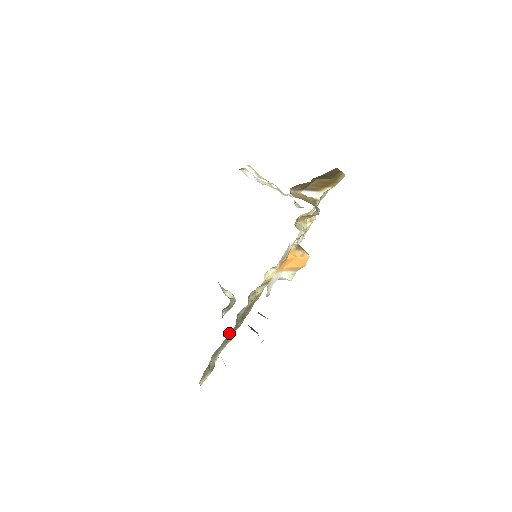
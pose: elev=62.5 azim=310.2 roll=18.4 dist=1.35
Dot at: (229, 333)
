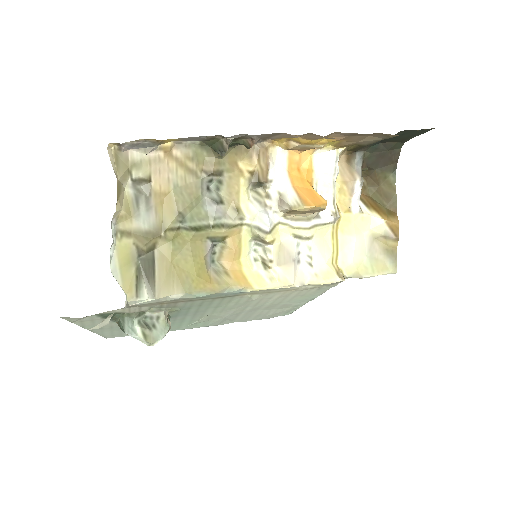
Dot at: (151, 255)
